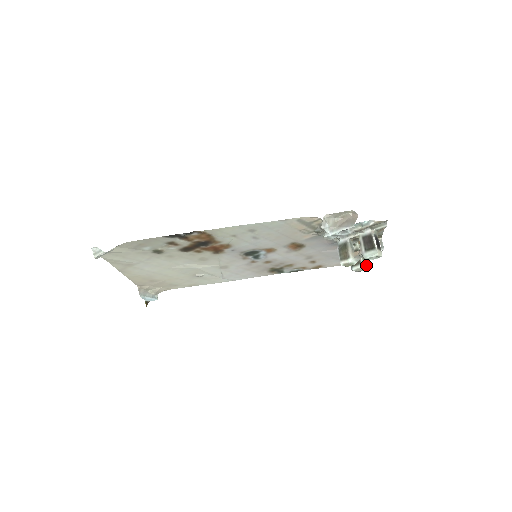
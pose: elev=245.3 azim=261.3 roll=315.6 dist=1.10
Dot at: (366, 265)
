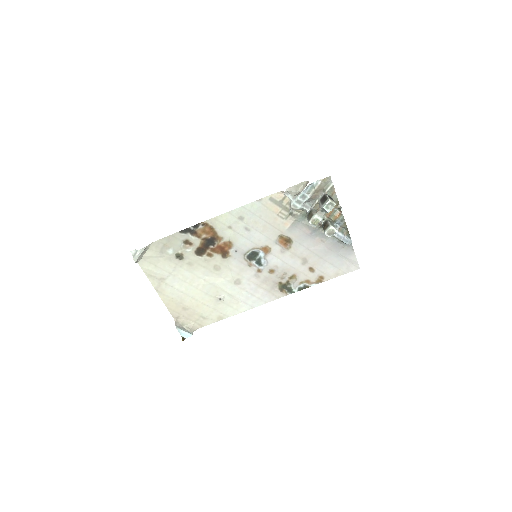
Dot at: (335, 228)
